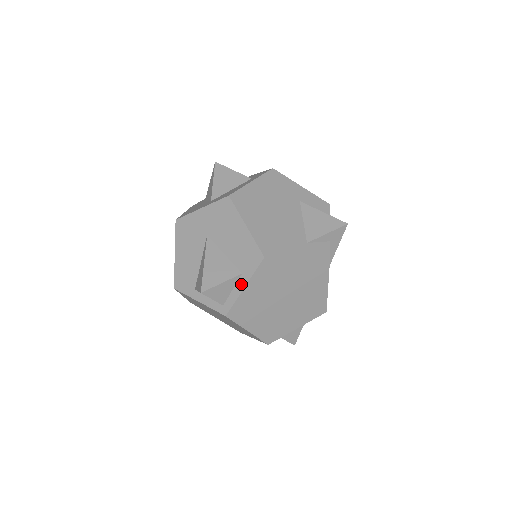
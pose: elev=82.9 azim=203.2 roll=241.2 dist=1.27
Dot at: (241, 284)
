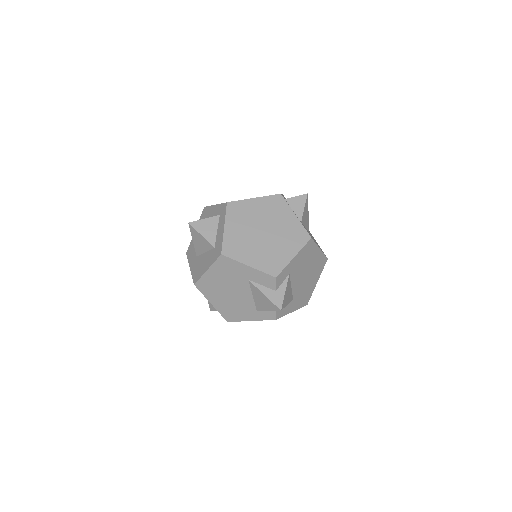
Dot at: occluded
